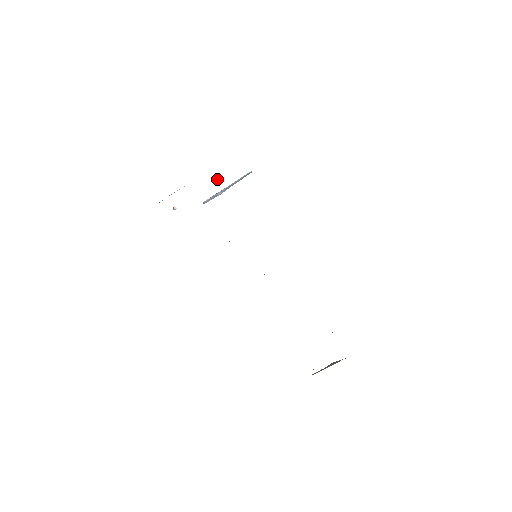
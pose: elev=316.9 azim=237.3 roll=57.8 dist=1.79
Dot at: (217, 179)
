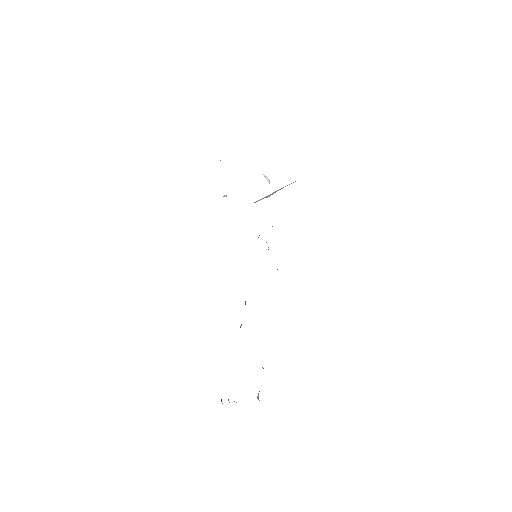
Dot at: occluded
